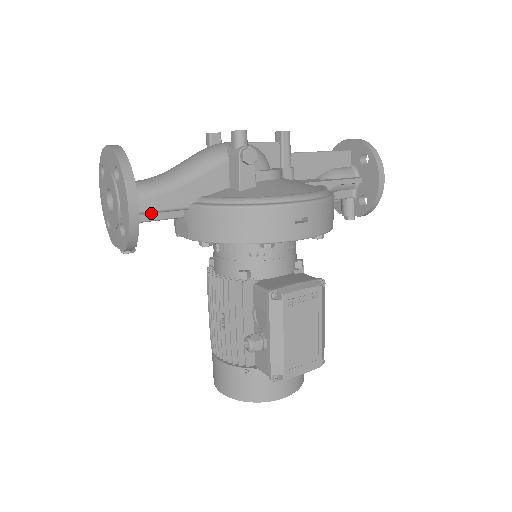
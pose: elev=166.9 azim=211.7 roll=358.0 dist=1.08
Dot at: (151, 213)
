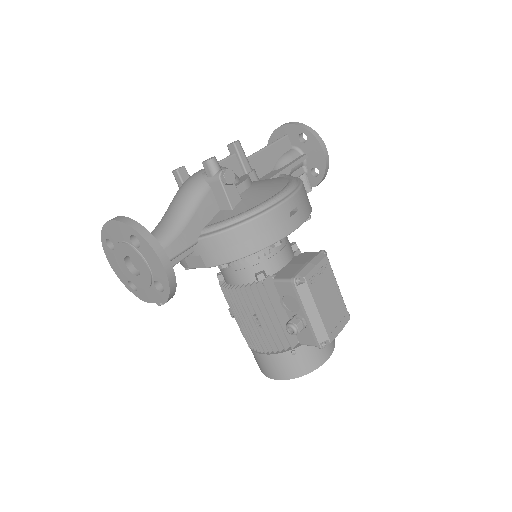
Dot at: (170, 261)
